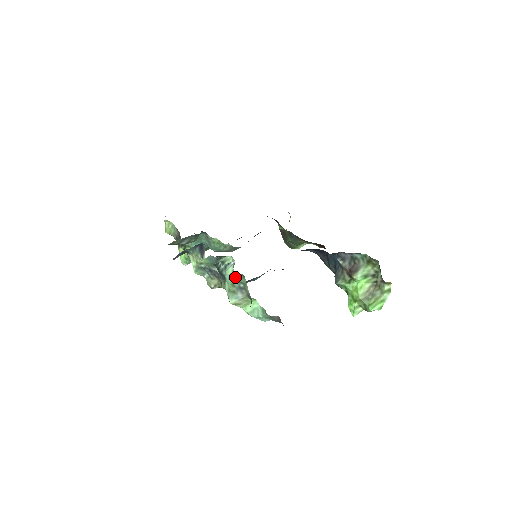
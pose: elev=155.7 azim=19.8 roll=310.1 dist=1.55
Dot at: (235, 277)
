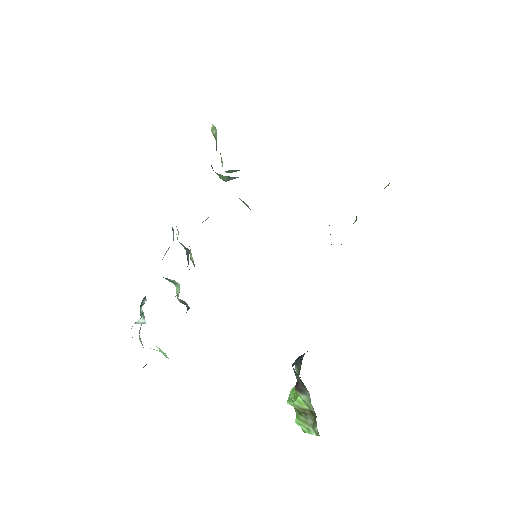
Dot at: occluded
